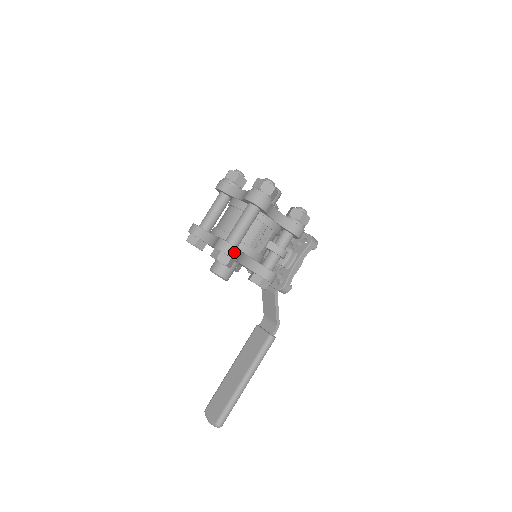
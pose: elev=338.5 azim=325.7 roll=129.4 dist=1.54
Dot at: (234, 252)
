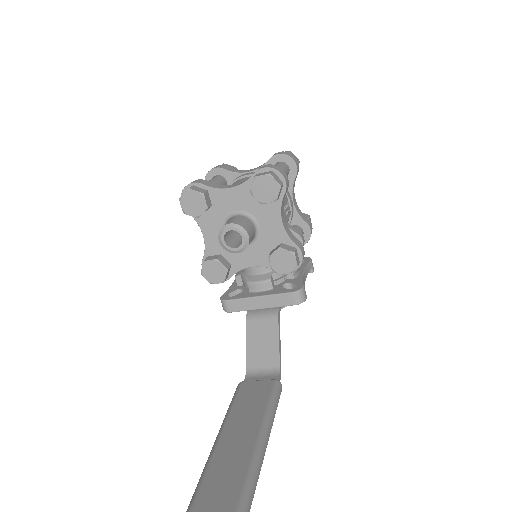
Dot at: (286, 178)
